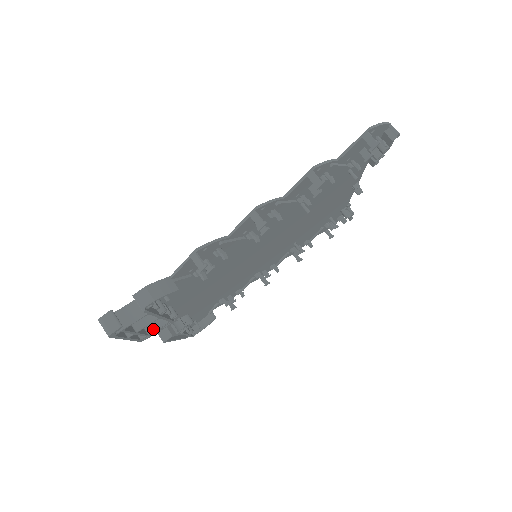
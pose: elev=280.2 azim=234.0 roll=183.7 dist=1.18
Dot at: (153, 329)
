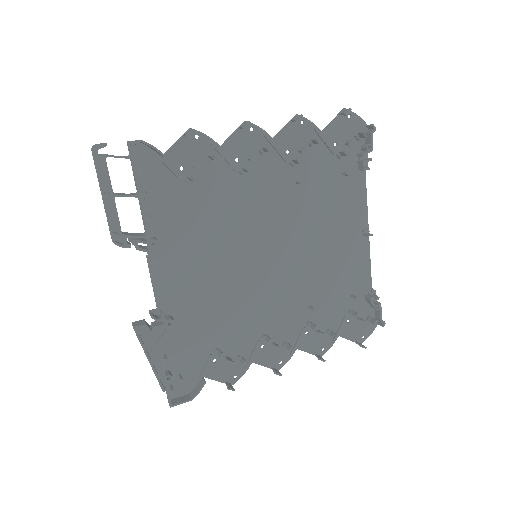
Dot at: (129, 235)
